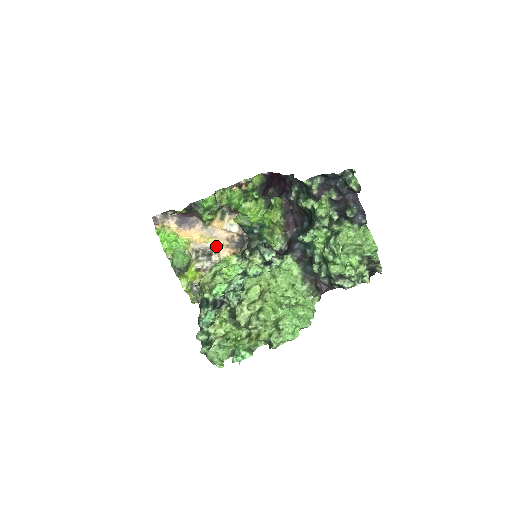
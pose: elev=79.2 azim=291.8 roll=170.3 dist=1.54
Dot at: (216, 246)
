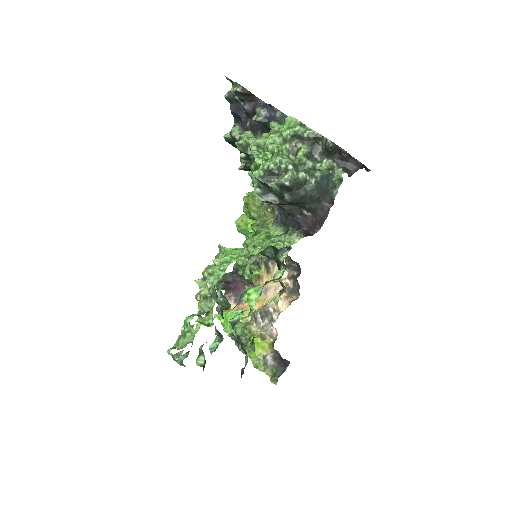
Dot at: (271, 301)
